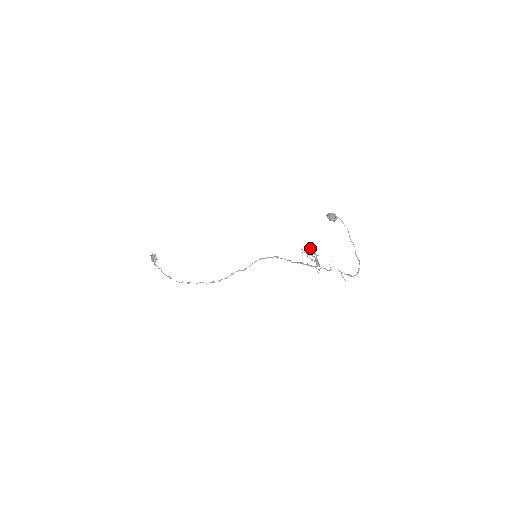
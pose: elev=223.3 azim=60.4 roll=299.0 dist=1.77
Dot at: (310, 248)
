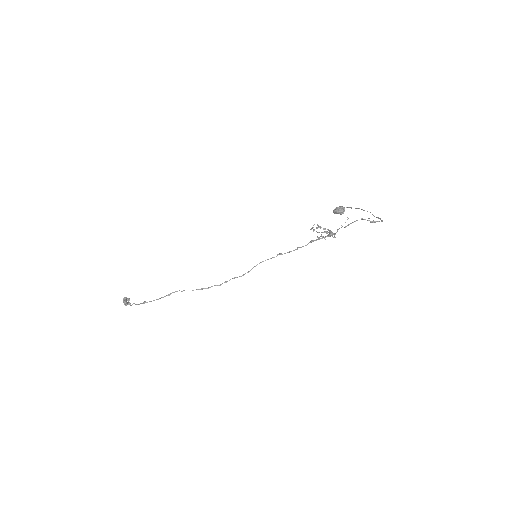
Dot at: occluded
